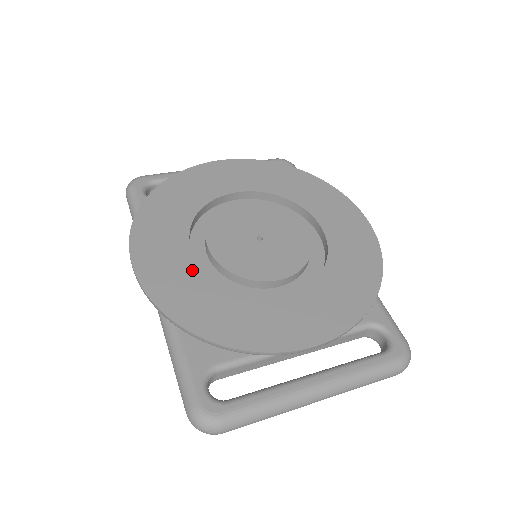
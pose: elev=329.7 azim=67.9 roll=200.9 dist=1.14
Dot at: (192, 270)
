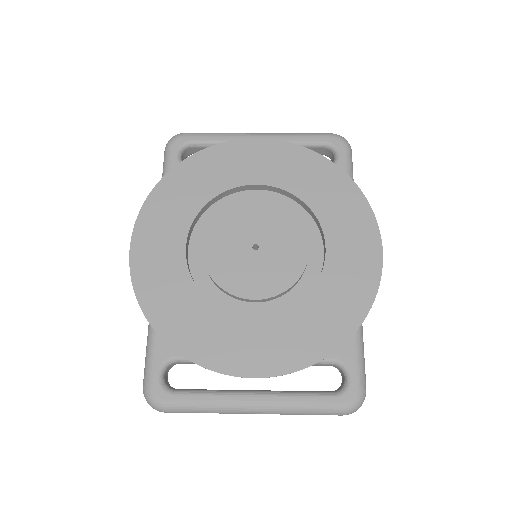
Dot at: (178, 267)
